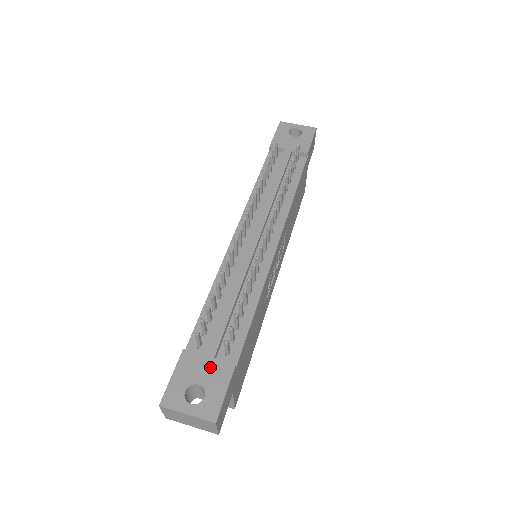
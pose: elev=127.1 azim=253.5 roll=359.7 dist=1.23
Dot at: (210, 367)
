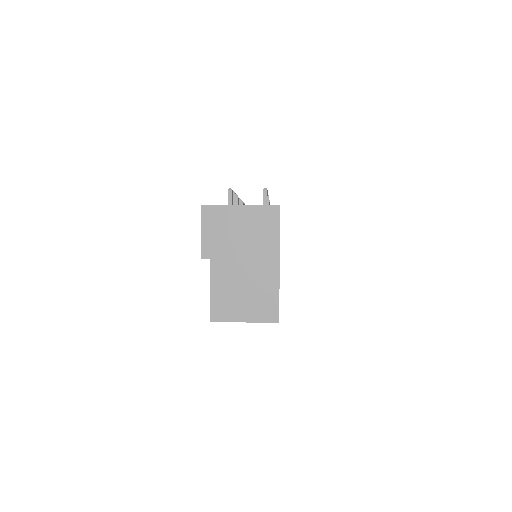
Dot at: occluded
